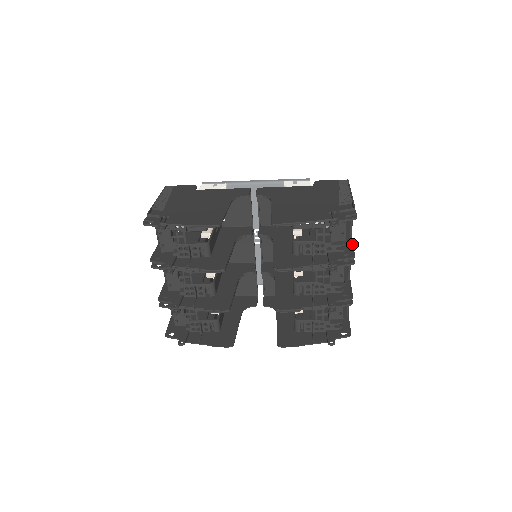
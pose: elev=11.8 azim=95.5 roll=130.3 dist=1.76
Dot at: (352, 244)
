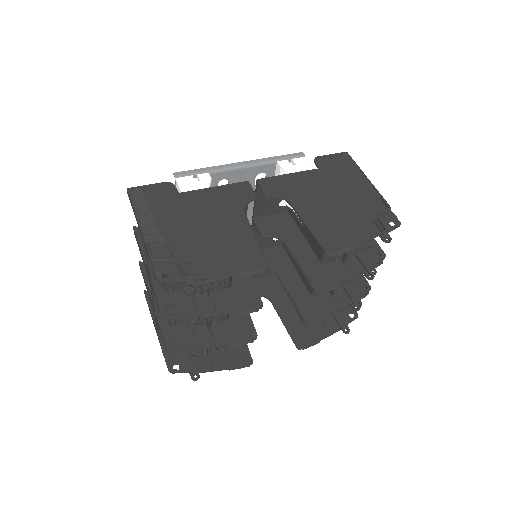
Dot at: occluded
